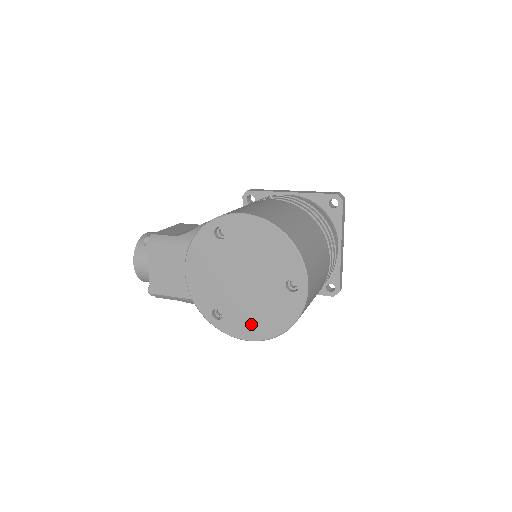
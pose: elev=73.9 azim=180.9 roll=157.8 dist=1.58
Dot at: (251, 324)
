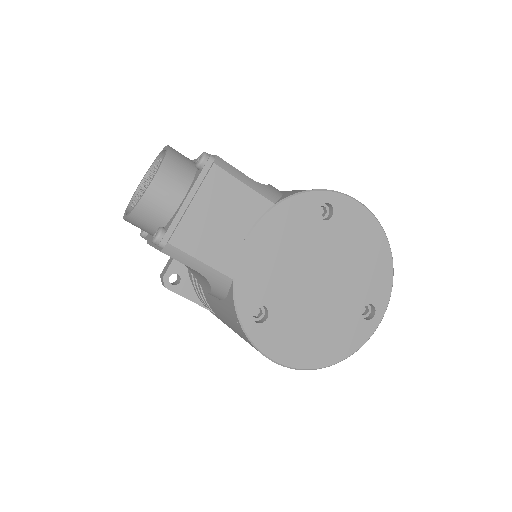
Dot at: (298, 343)
